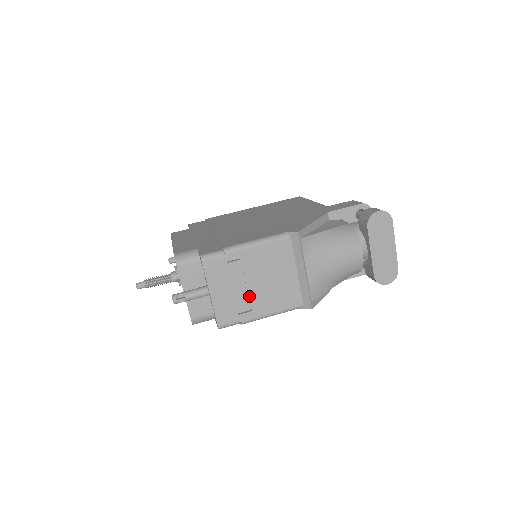
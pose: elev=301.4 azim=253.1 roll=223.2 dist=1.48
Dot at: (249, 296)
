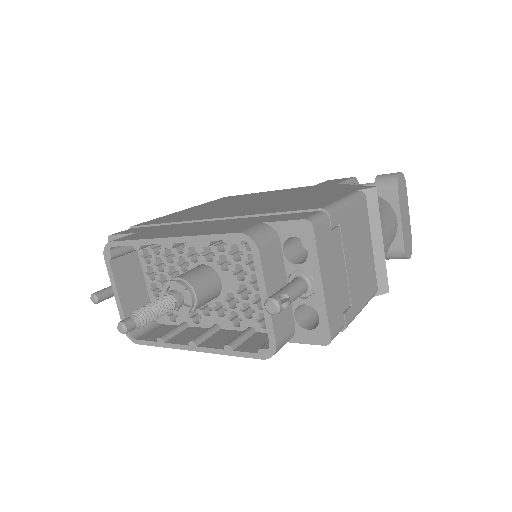
Dot at: (348, 282)
